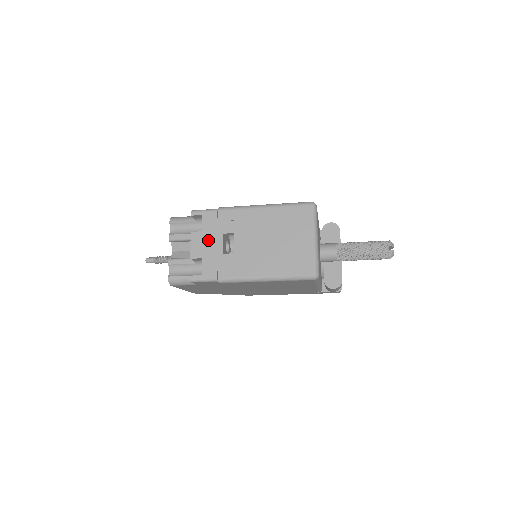
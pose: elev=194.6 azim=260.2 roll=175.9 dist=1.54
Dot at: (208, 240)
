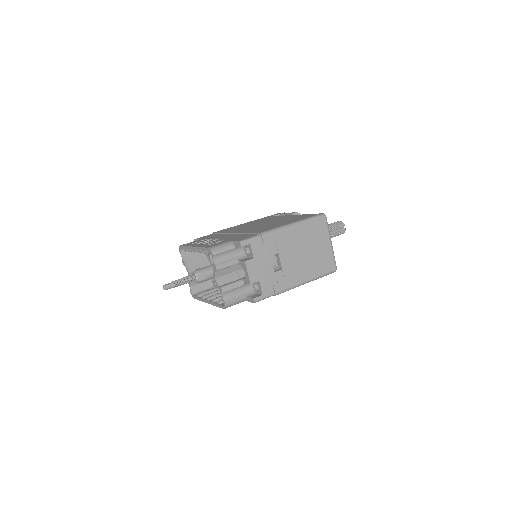
Dot at: (260, 264)
